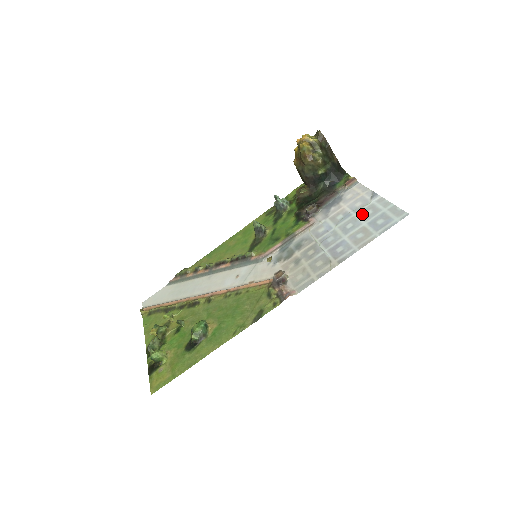
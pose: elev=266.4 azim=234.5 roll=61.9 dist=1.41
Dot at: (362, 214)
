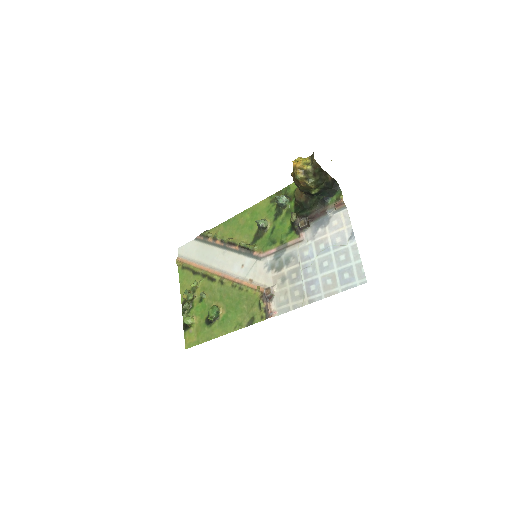
Dot at: (337, 256)
